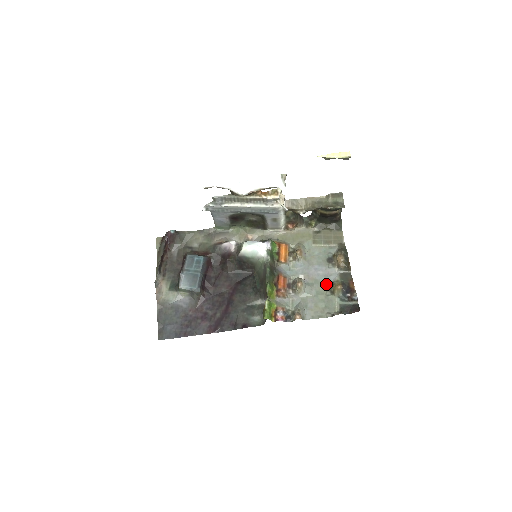
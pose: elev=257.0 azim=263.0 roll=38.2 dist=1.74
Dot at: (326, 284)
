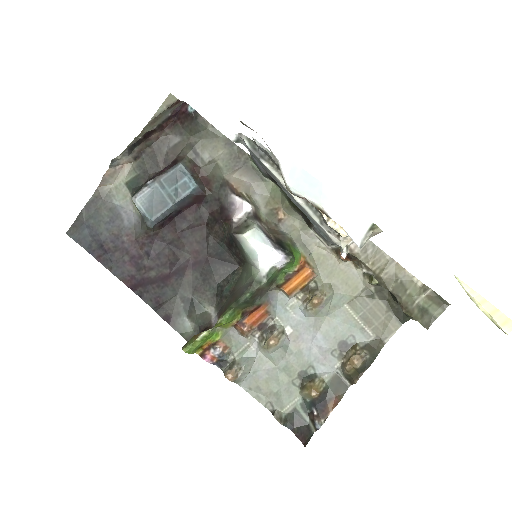
Dot at: (306, 369)
